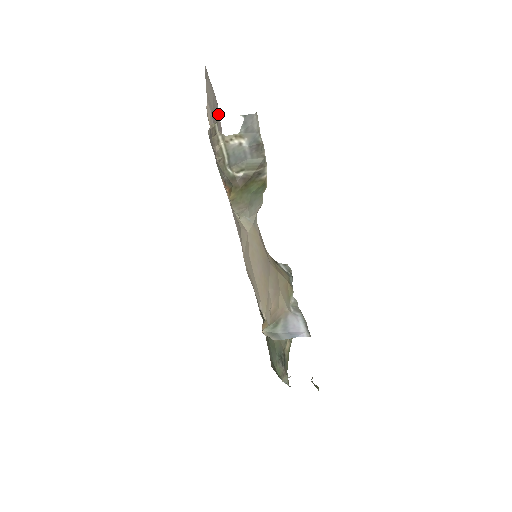
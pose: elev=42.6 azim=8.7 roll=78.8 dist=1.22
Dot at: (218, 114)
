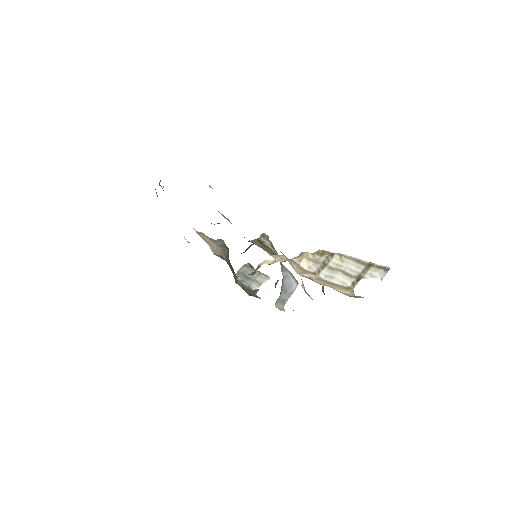
Dot at: occluded
